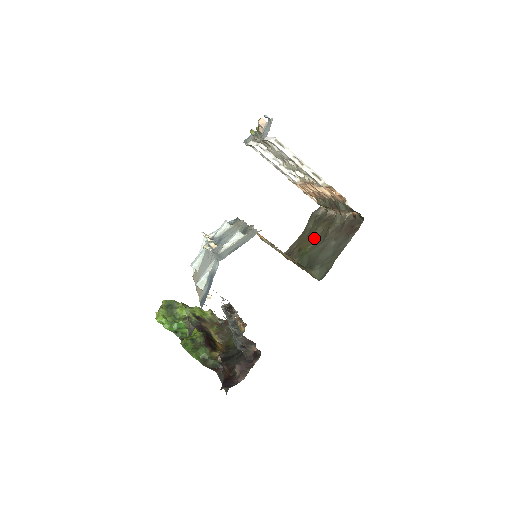
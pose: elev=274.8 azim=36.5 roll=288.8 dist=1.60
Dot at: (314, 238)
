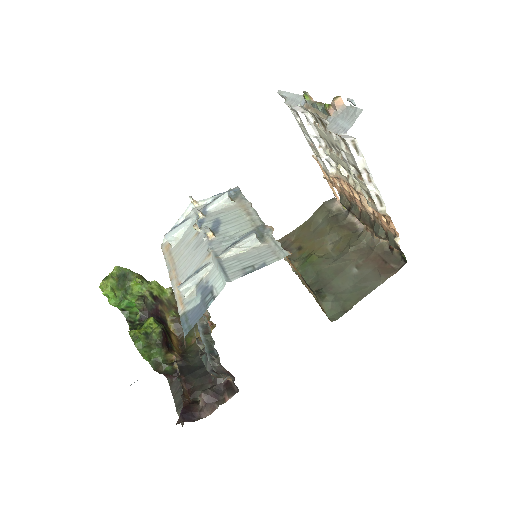
Dot at: (324, 244)
